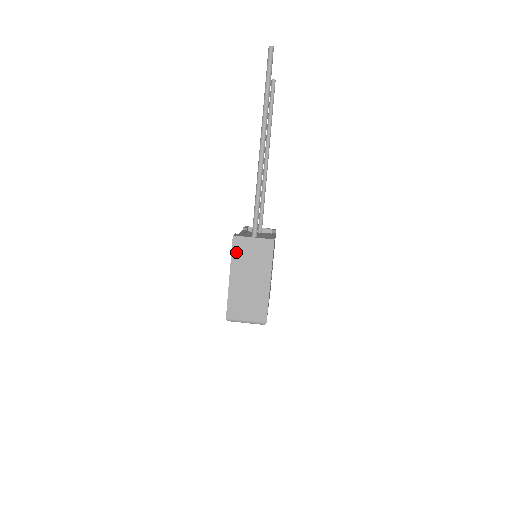
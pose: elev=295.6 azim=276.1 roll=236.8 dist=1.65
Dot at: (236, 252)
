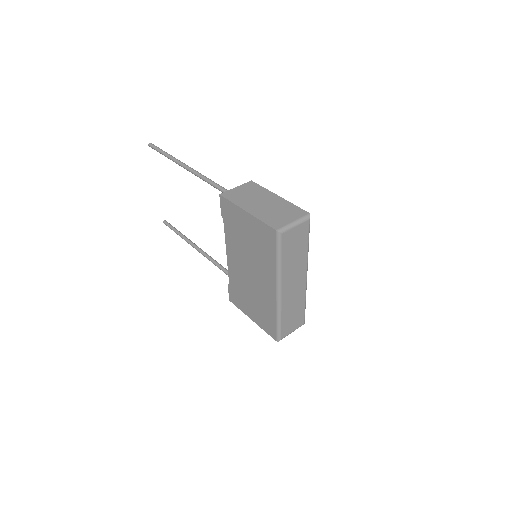
Dot at: (233, 199)
